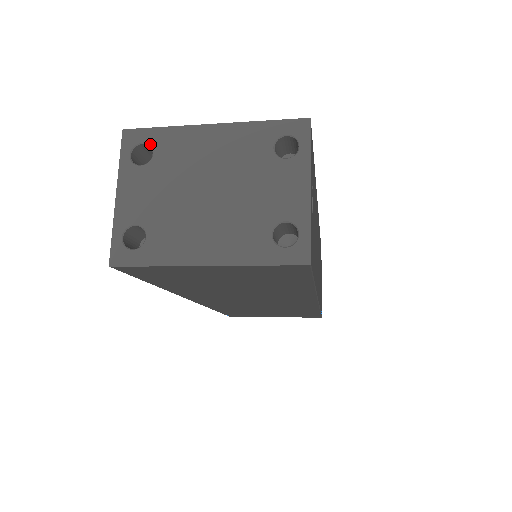
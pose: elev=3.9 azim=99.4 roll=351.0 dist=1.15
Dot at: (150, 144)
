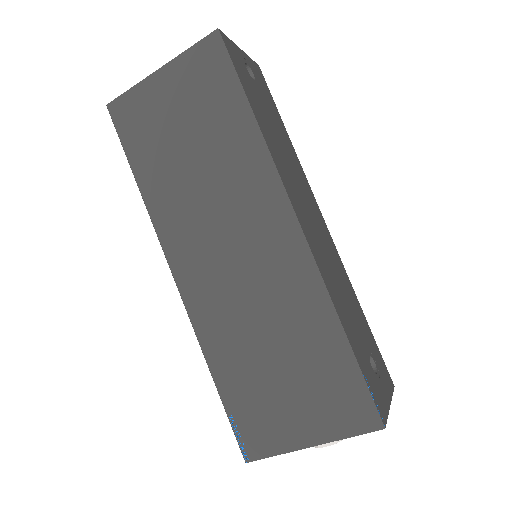
Dot at: occluded
